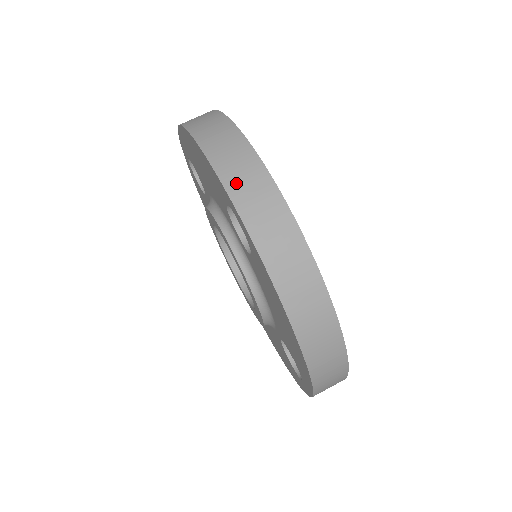
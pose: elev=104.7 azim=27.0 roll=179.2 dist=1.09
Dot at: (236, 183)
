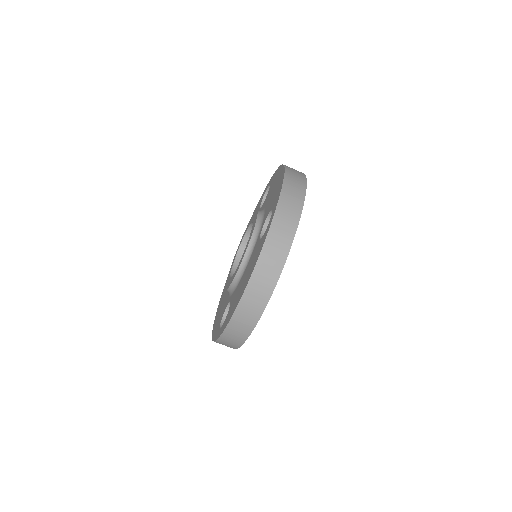
Dot at: (285, 202)
